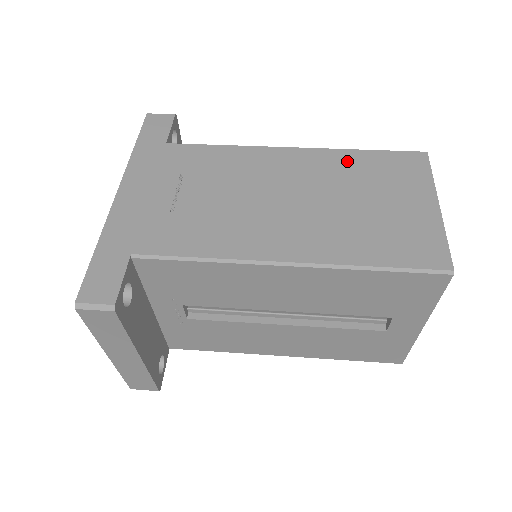
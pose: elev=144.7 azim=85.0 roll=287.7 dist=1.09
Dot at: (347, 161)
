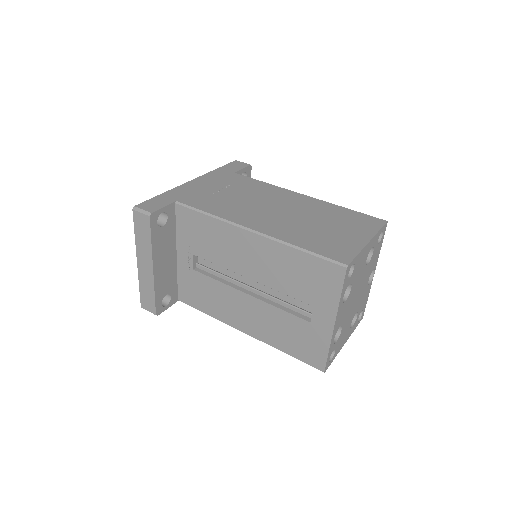
Dot at: (331, 209)
